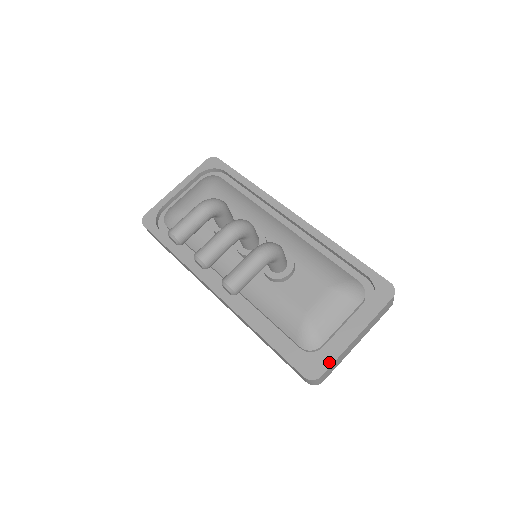
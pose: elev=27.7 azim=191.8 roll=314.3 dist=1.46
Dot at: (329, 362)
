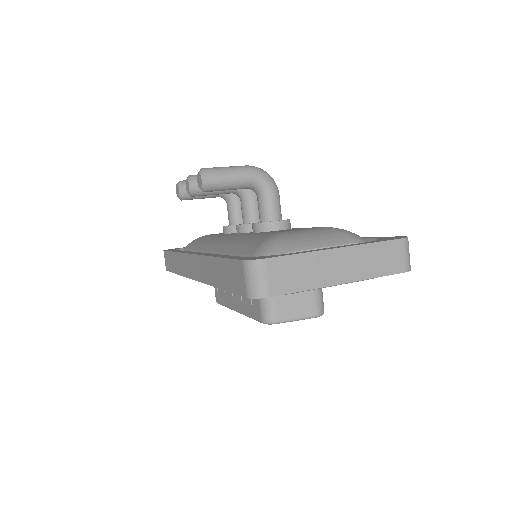
Dot at: (286, 254)
